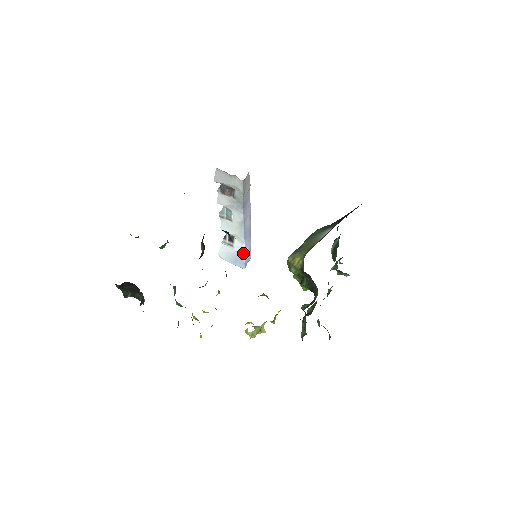
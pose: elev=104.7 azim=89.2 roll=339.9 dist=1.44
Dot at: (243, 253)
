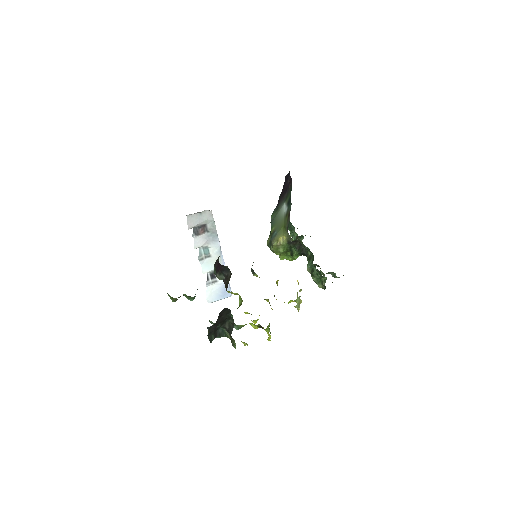
Dot at: occluded
